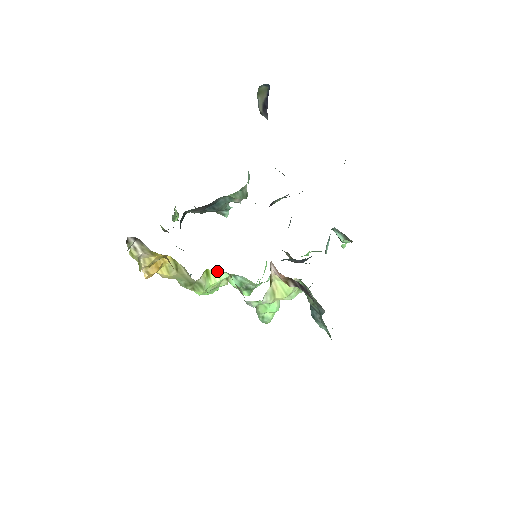
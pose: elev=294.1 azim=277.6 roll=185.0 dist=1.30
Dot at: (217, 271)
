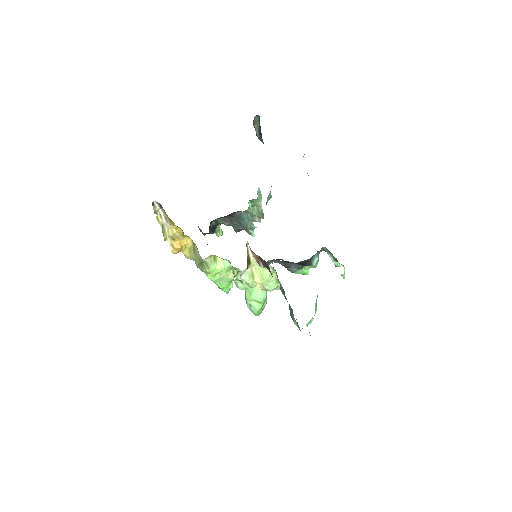
Dot at: (223, 259)
